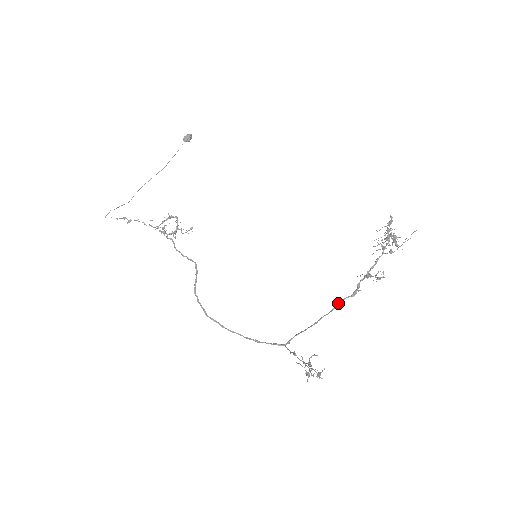
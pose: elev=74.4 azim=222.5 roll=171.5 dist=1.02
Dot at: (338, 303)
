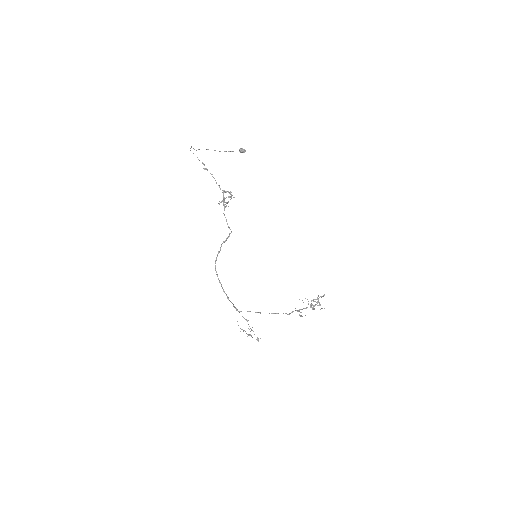
Dot at: occluded
